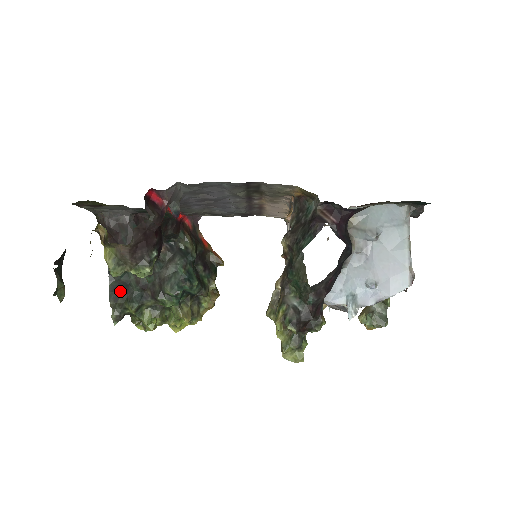
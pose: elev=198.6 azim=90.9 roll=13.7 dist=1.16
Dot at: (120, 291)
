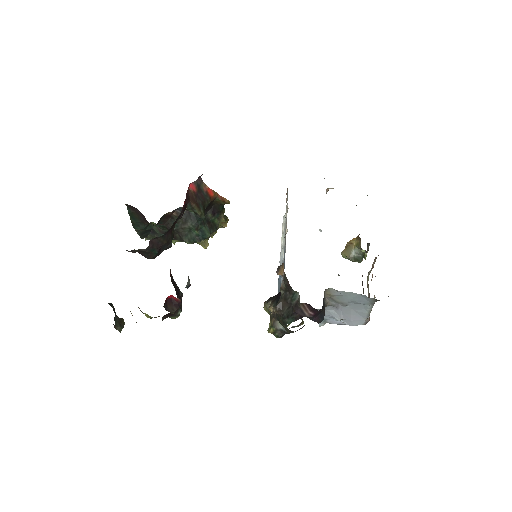
Dot at: (147, 232)
